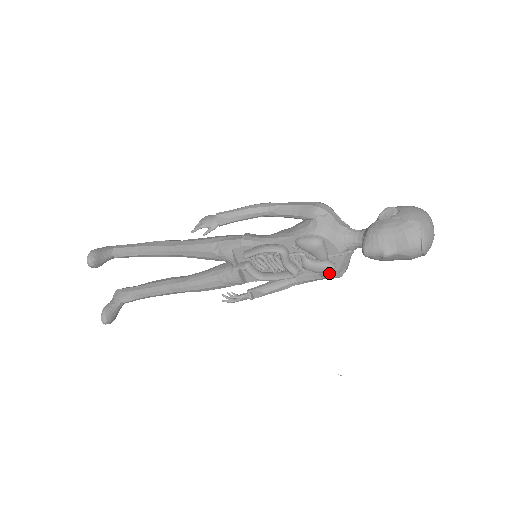
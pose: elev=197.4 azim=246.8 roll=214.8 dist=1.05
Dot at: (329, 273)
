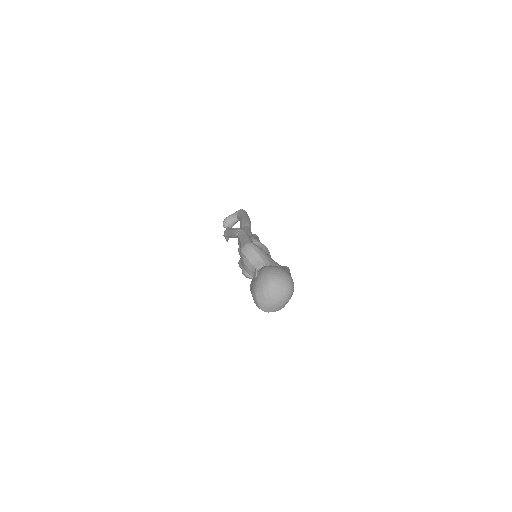
Dot at: occluded
